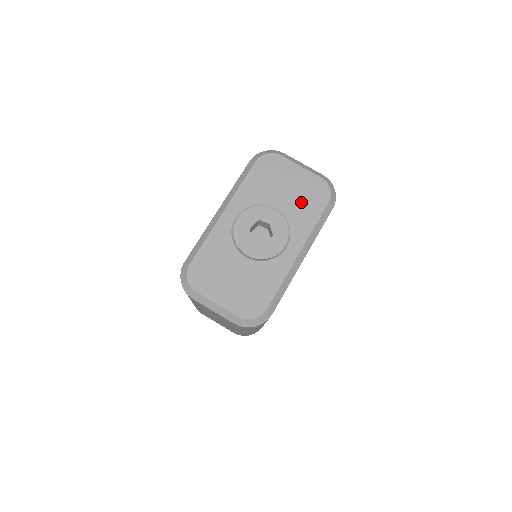
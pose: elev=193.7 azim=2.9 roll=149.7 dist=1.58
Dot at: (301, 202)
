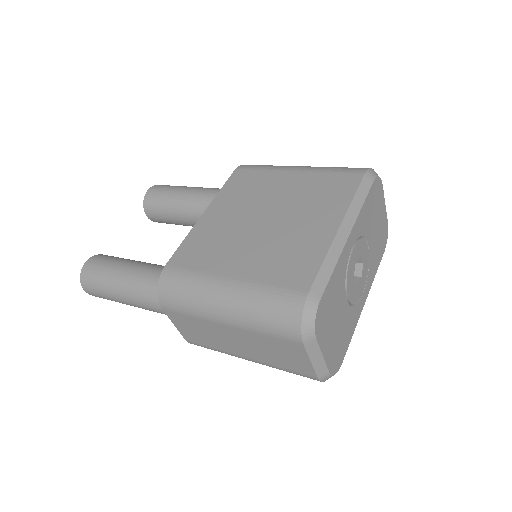
Dot at: (377, 245)
